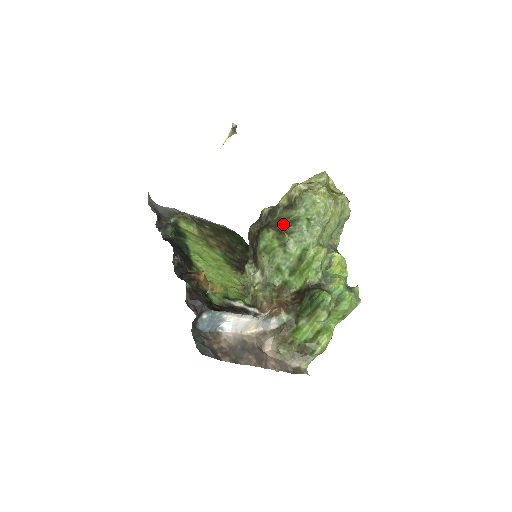
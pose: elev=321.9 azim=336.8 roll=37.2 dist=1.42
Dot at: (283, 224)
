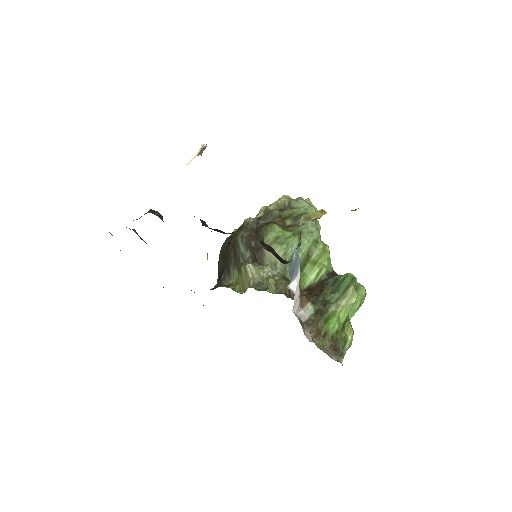
Dot at: (287, 220)
